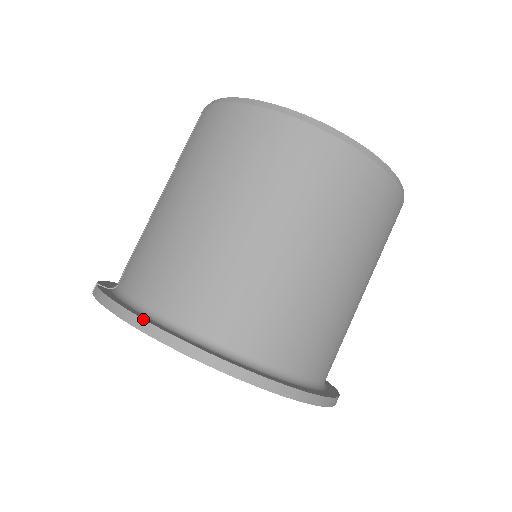
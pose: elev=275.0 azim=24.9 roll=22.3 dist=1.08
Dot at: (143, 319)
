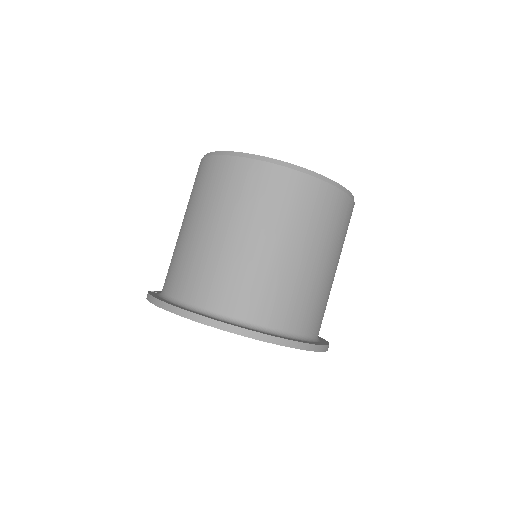
Dot at: (164, 302)
